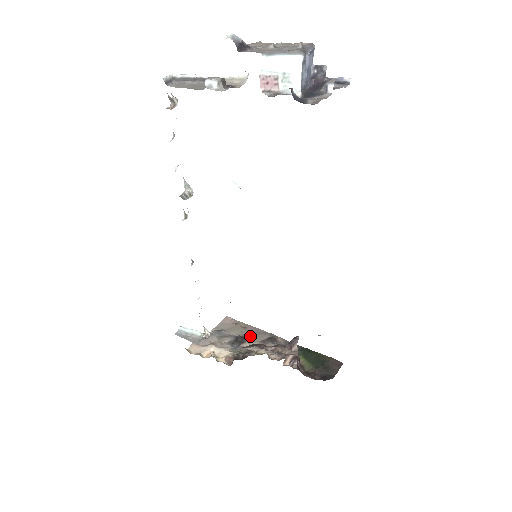
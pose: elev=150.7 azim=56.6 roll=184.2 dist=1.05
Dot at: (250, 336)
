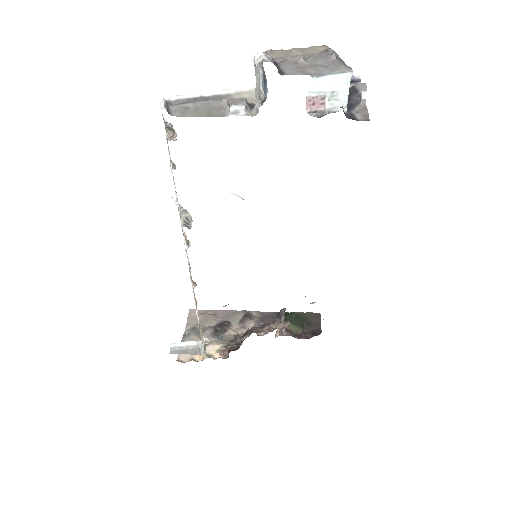
Dot at: (226, 321)
